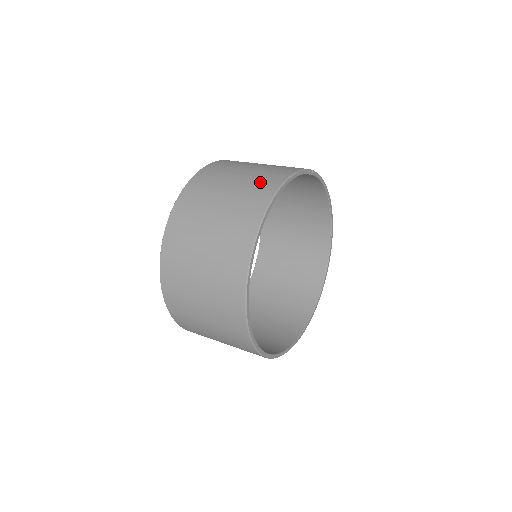
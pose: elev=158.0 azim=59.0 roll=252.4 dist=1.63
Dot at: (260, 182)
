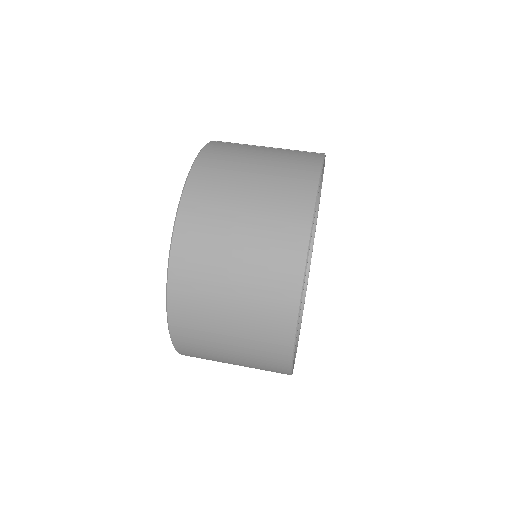
Dot at: (287, 190)
